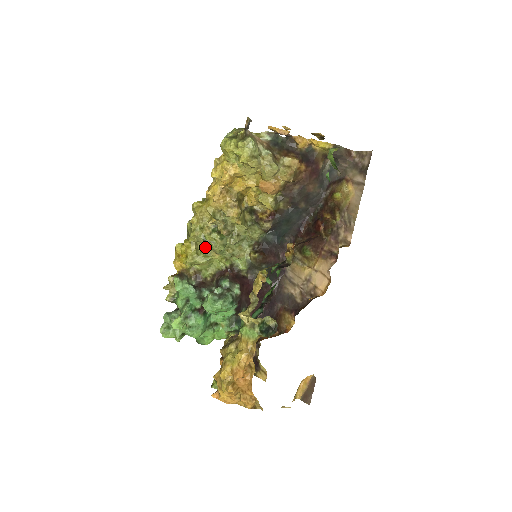
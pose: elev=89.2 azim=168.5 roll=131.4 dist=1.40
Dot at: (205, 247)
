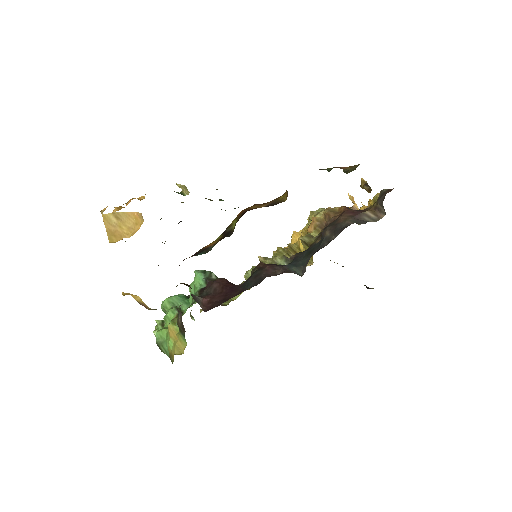
Dot at: occluded
